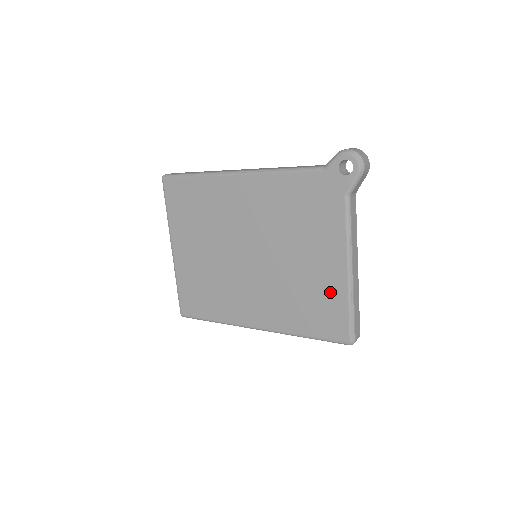
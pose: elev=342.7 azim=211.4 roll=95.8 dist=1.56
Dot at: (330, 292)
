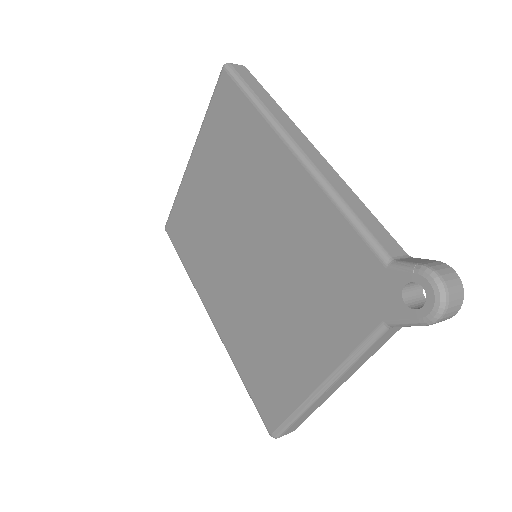
Dot at: (288, 379)
